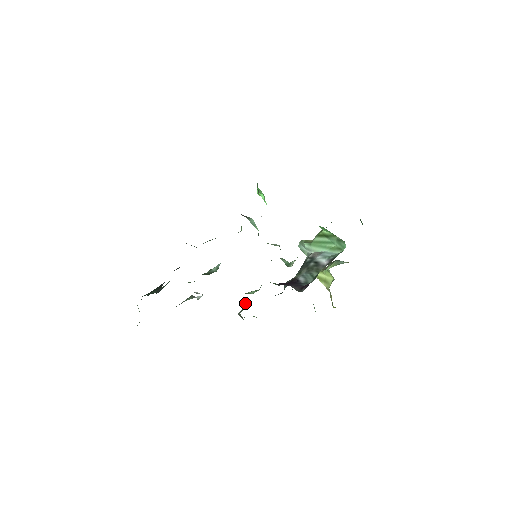
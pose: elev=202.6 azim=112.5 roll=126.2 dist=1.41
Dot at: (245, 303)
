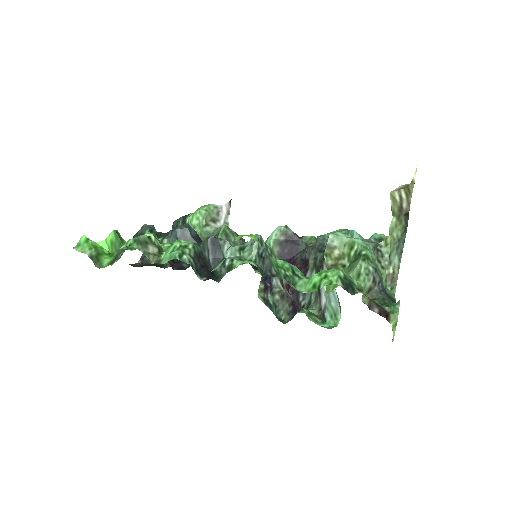
Dot at: occluded
